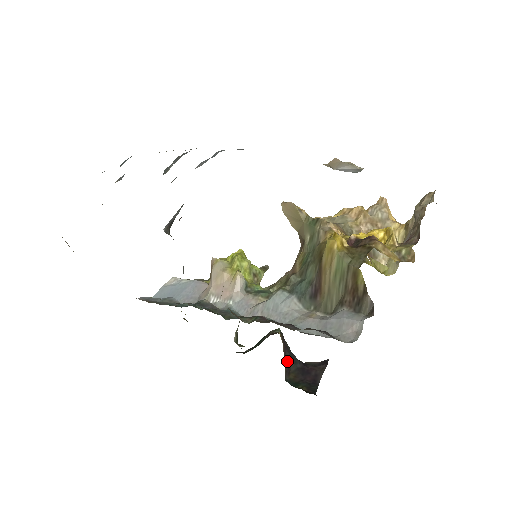
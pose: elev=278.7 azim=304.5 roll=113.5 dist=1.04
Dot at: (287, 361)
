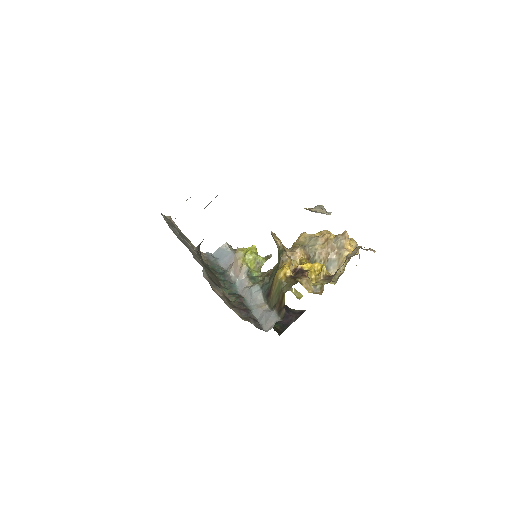
Dot at: occluded
